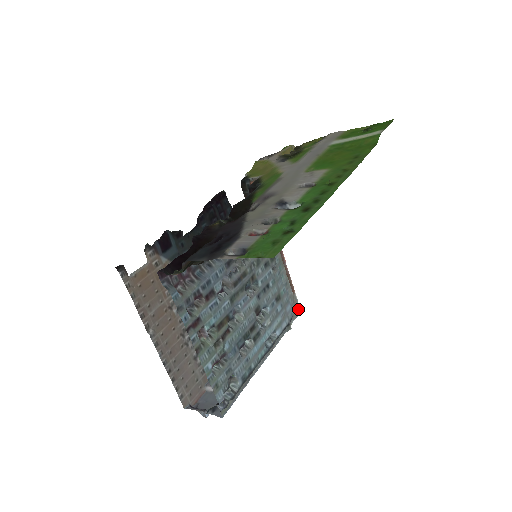
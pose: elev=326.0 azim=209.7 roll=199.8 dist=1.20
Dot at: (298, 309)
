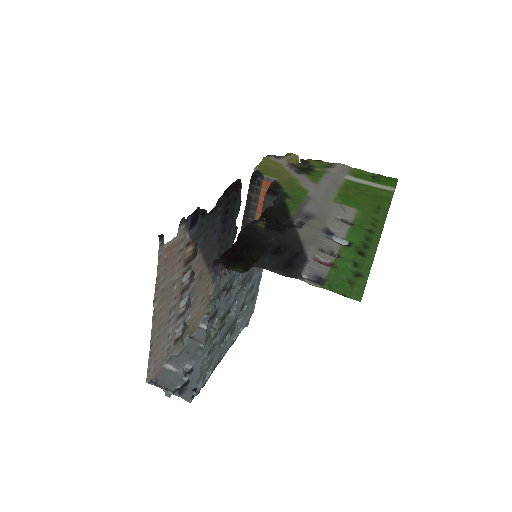
Dot at: (254, 308)
